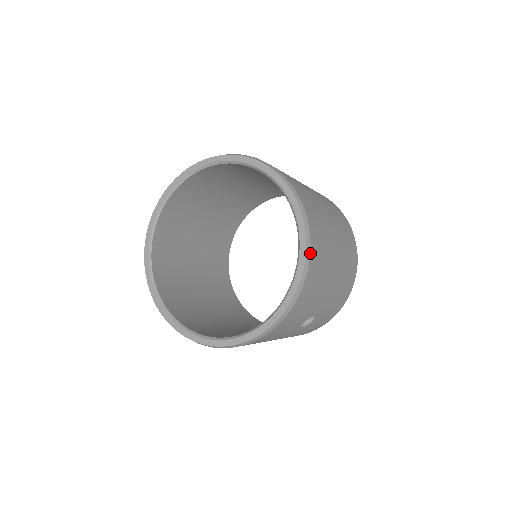
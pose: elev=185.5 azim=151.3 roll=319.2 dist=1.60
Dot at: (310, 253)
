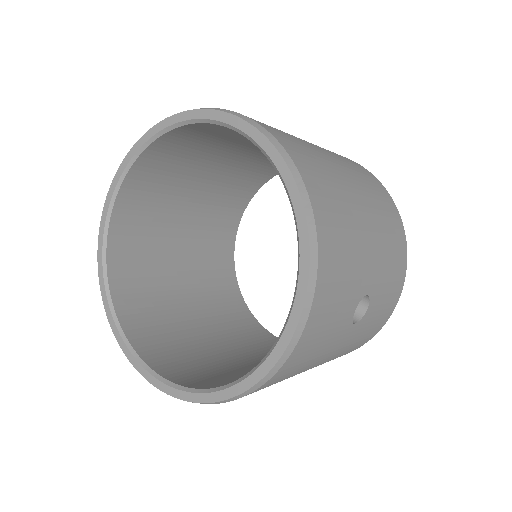
Dot at: (306, 190)
